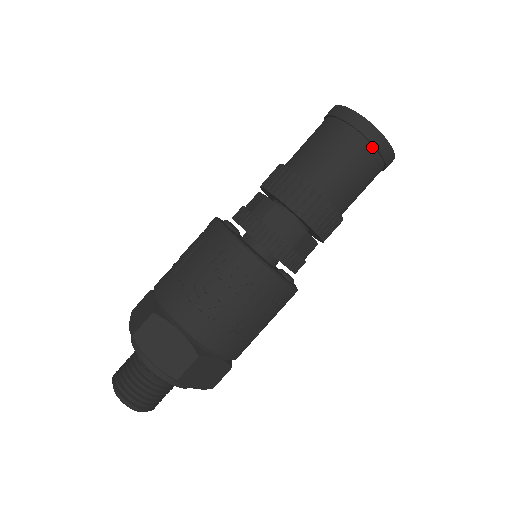
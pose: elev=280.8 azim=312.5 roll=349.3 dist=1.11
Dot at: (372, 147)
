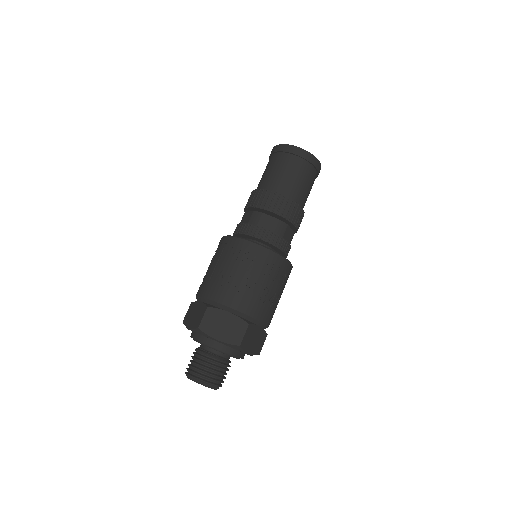
Dot at: (308, 163)
